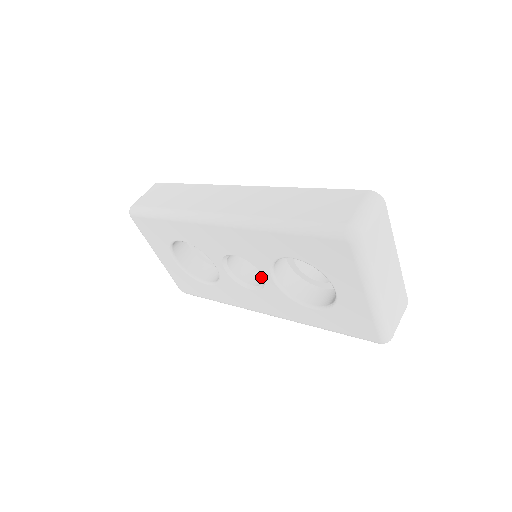
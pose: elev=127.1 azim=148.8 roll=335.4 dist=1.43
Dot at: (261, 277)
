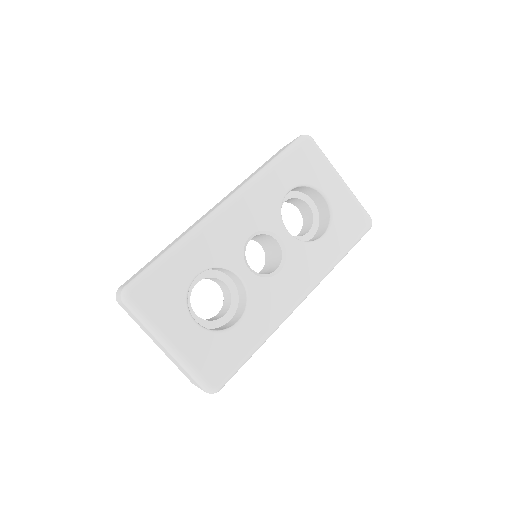
Dot at: (273, 267)
